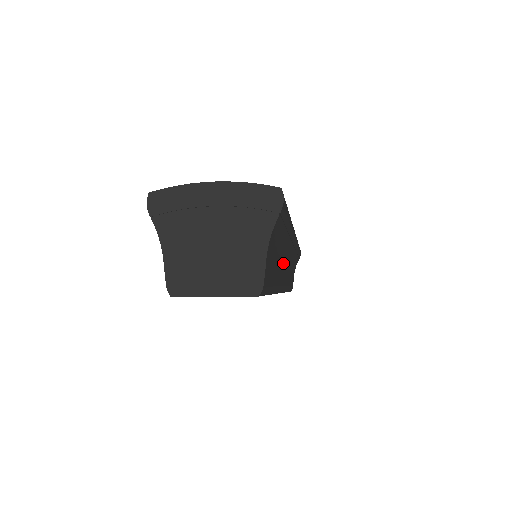
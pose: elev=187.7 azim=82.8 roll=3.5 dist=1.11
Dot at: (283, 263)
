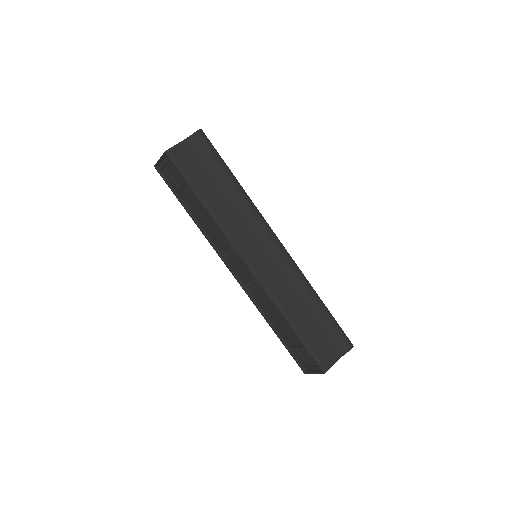
Dot at: (240, 225)
